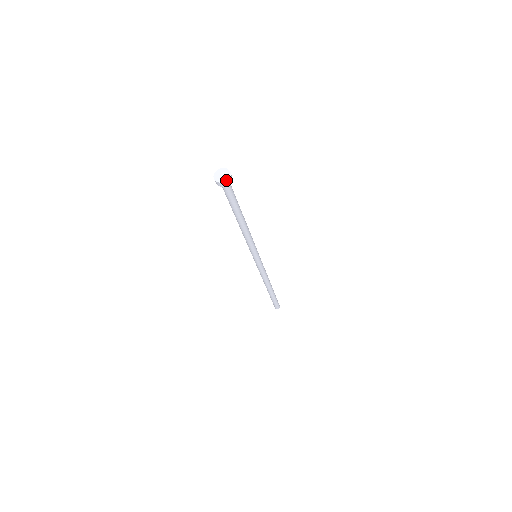
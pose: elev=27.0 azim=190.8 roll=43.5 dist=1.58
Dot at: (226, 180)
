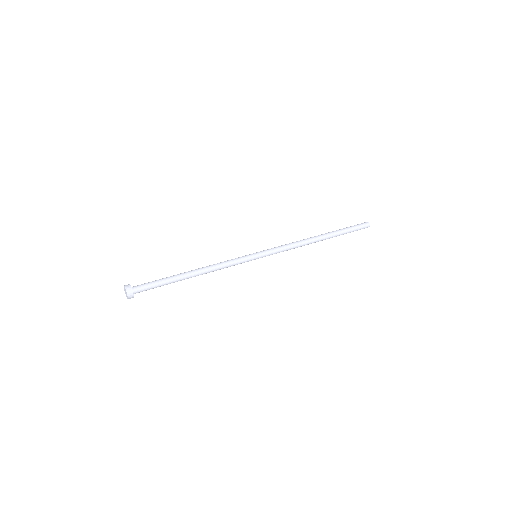
Dot at: occluded
